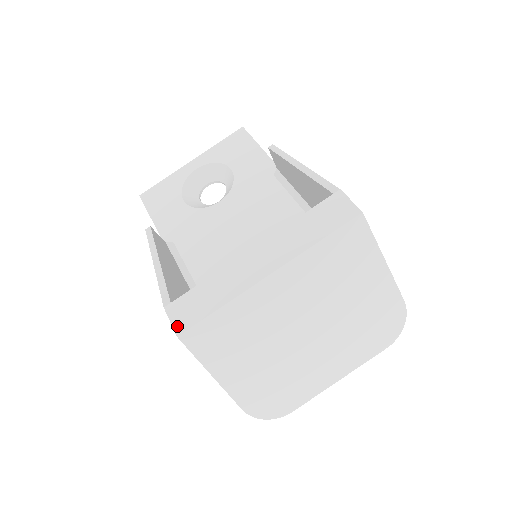
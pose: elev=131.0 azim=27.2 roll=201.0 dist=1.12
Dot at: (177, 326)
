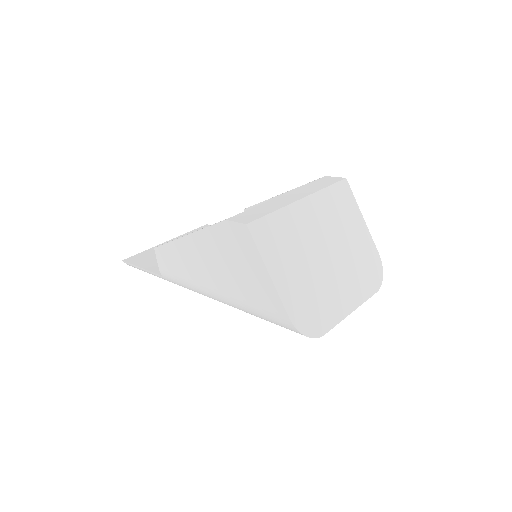
Dot at: (243, 221)
